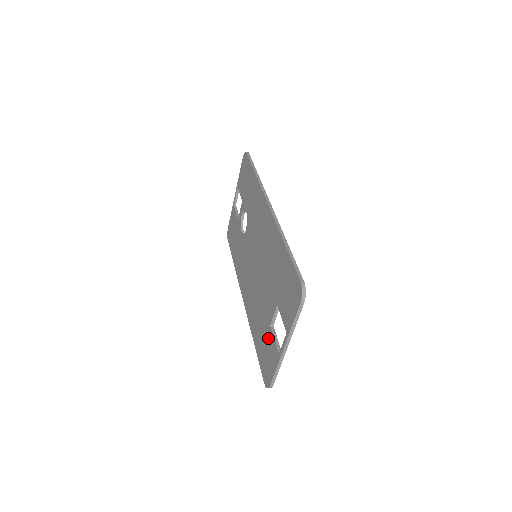
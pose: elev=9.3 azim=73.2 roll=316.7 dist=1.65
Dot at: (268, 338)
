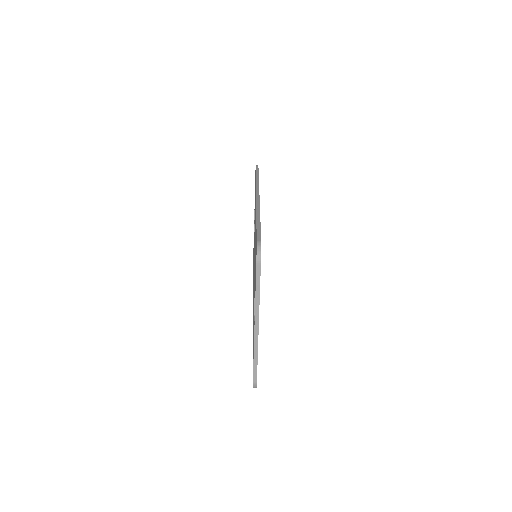
Dot at: occluded
